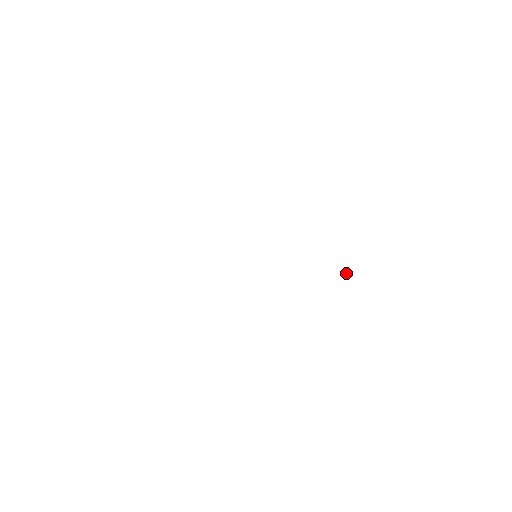
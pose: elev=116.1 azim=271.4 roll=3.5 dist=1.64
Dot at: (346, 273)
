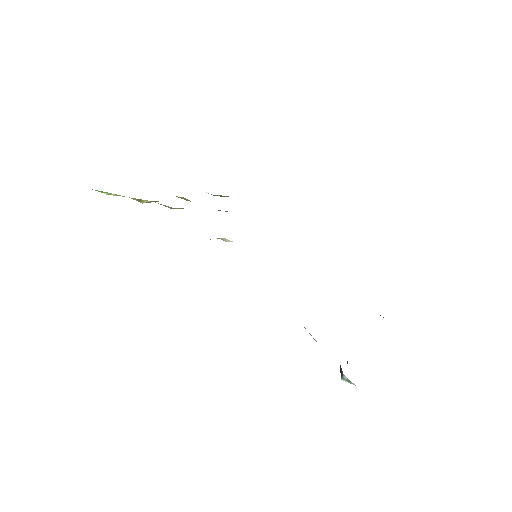
Dot at: occluded
